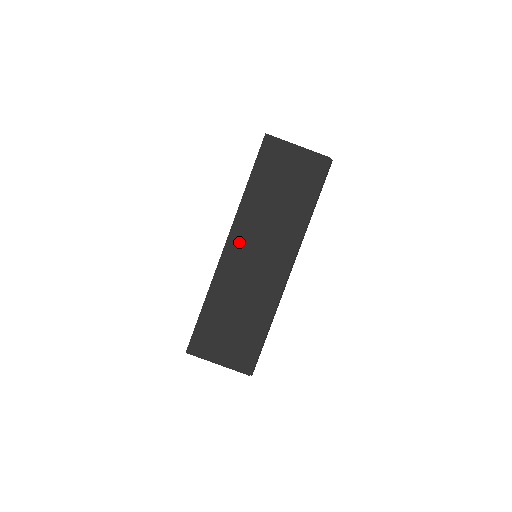
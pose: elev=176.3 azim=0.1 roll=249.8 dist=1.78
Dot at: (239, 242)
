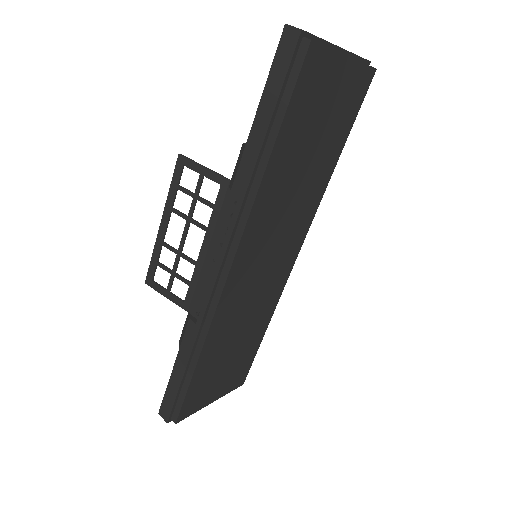
Dot at: (246, 256)
